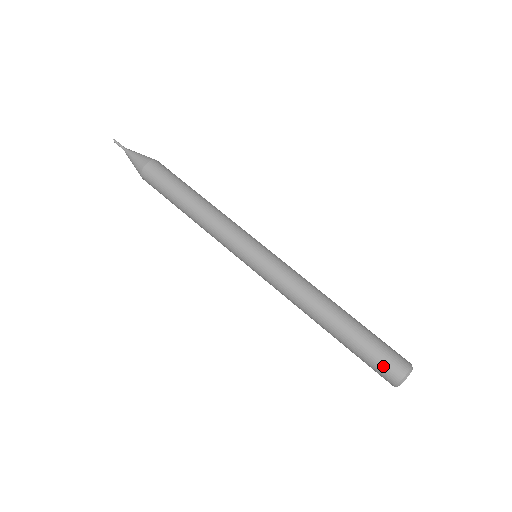
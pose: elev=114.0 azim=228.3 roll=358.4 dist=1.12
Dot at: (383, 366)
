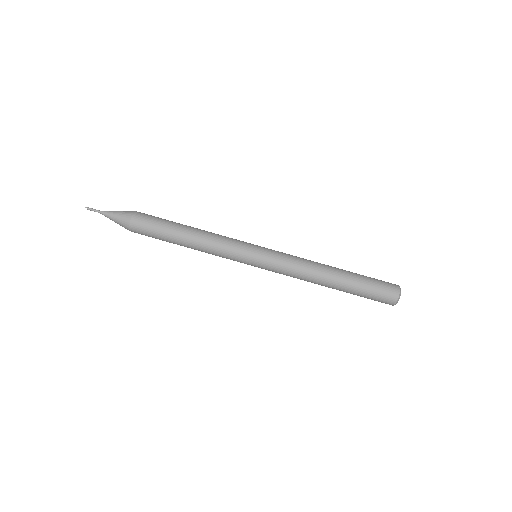
Dot at: (381, 299)
